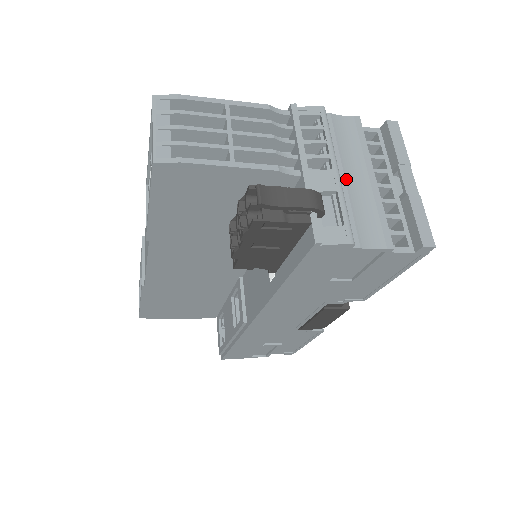
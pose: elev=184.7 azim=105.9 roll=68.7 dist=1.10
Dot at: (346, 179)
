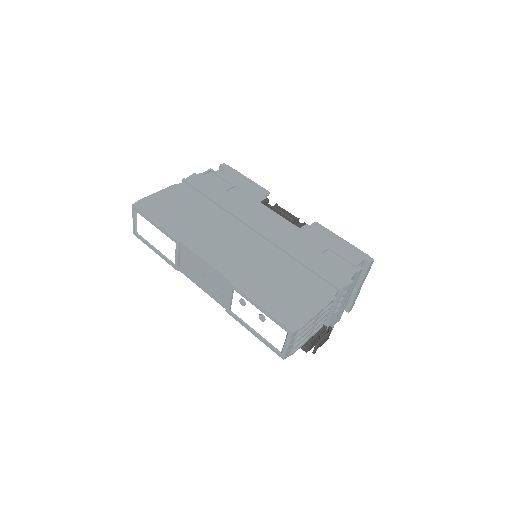
Dot at: occluded
